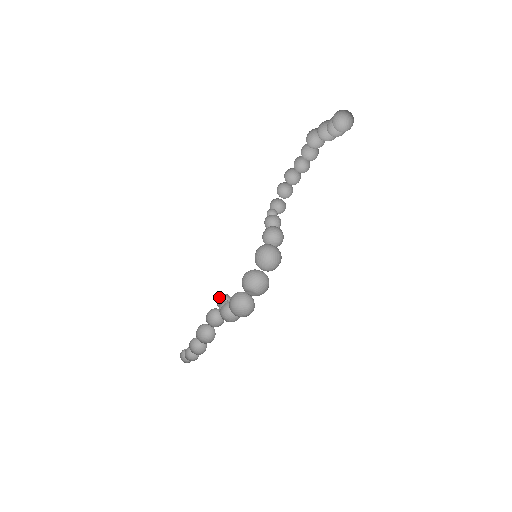
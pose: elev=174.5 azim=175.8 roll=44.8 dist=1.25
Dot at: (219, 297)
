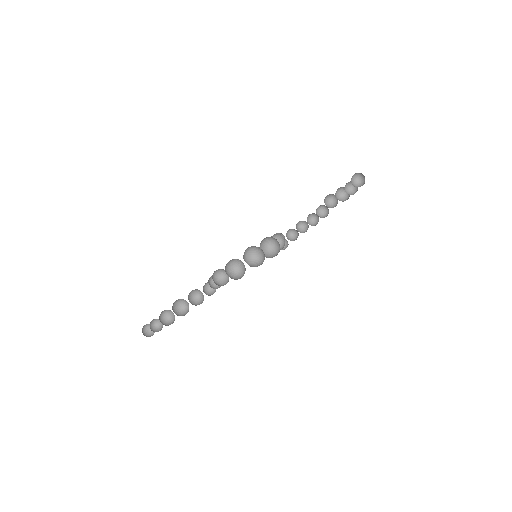
Dot at: occluded
